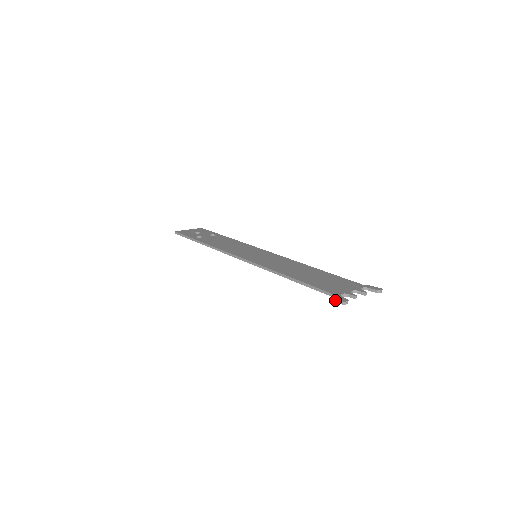
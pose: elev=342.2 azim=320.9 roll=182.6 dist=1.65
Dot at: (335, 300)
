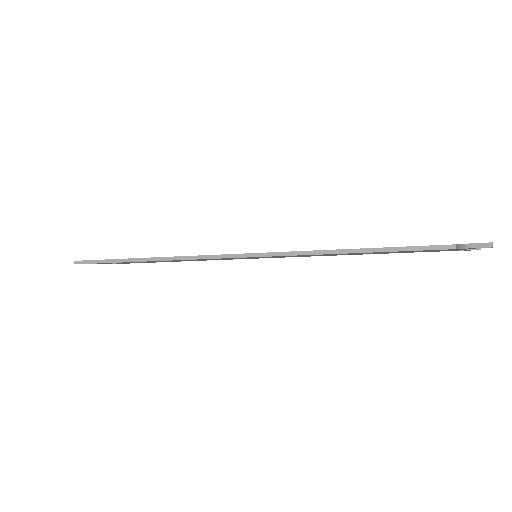
Dot at: (472, 247)
